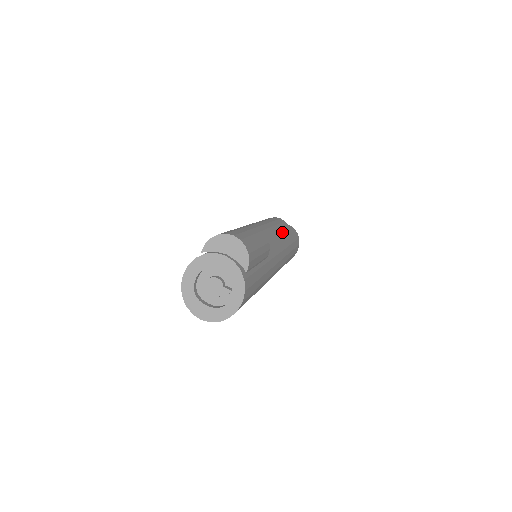
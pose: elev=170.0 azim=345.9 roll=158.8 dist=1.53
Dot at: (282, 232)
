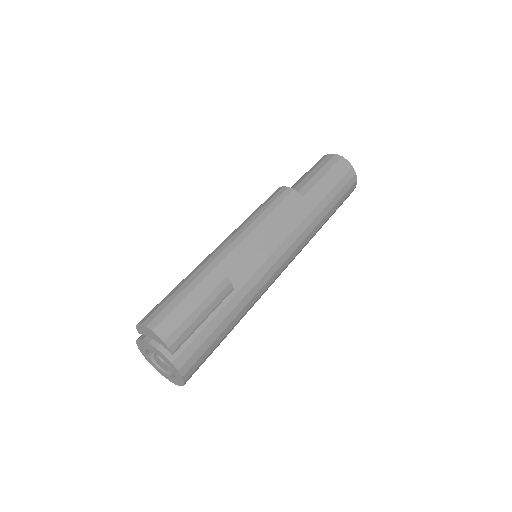
Dot at: (274, 224)
